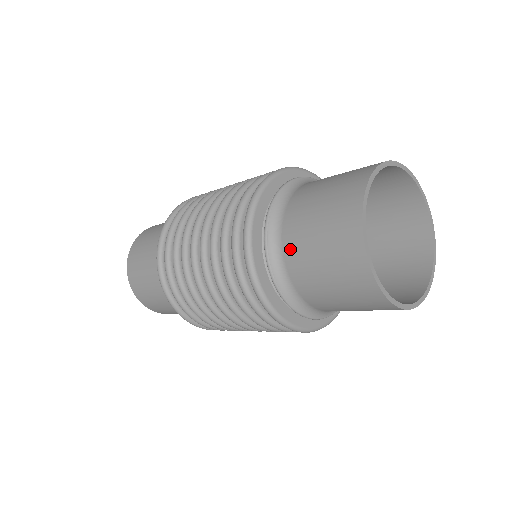
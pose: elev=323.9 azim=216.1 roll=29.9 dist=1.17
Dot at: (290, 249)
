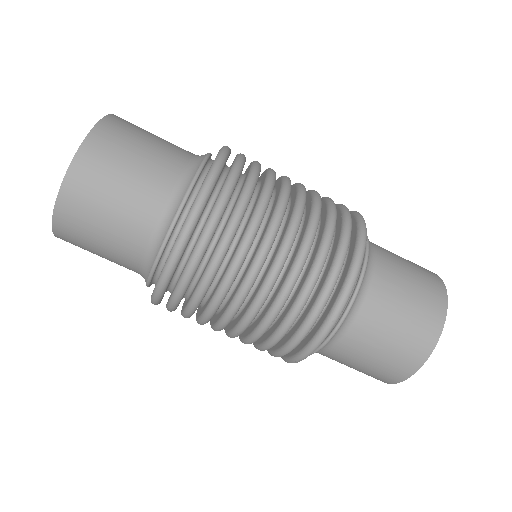
Dot at: (371, 309)
